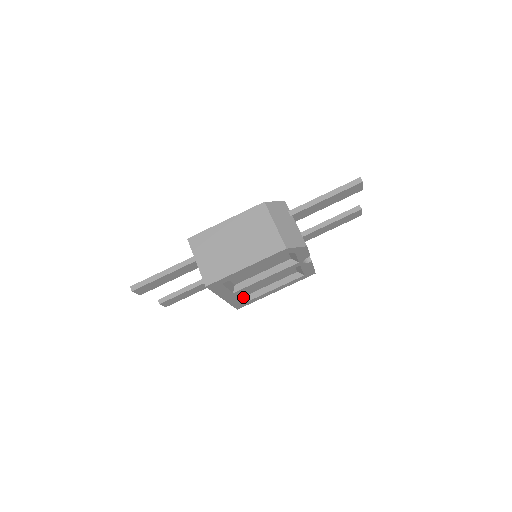
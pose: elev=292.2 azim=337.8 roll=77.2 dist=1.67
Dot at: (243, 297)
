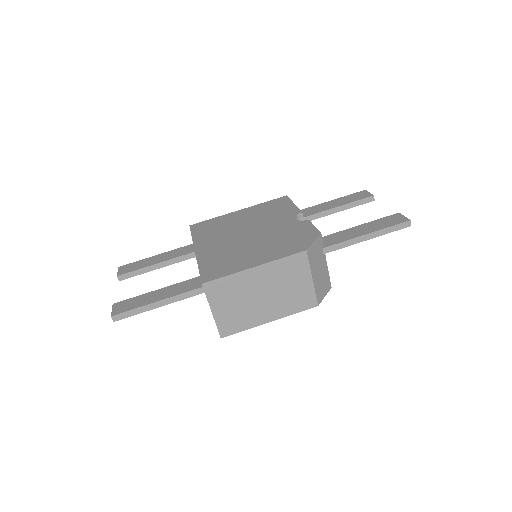
Dot at: occluded
